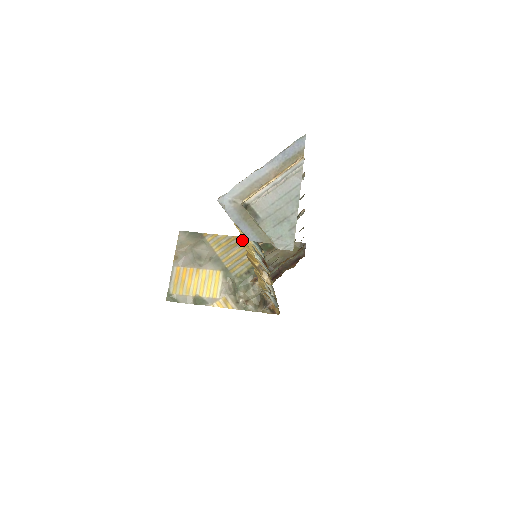
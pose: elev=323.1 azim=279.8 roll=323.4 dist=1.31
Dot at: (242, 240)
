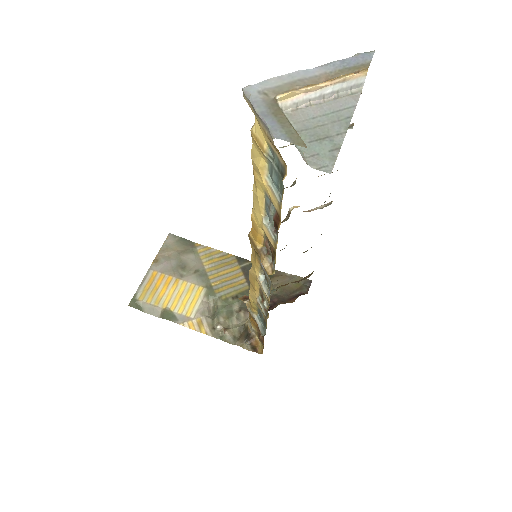
Dot at: (238, 260)
